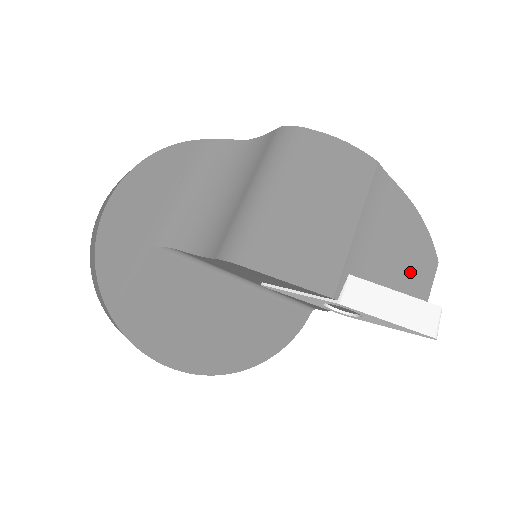
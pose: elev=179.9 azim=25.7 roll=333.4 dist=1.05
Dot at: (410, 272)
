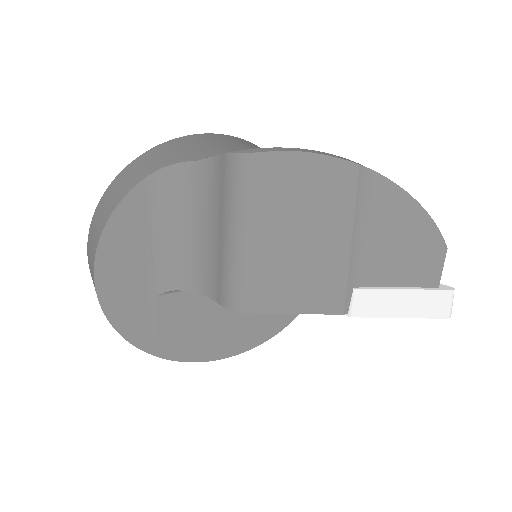
Dot at: (417, 266)
